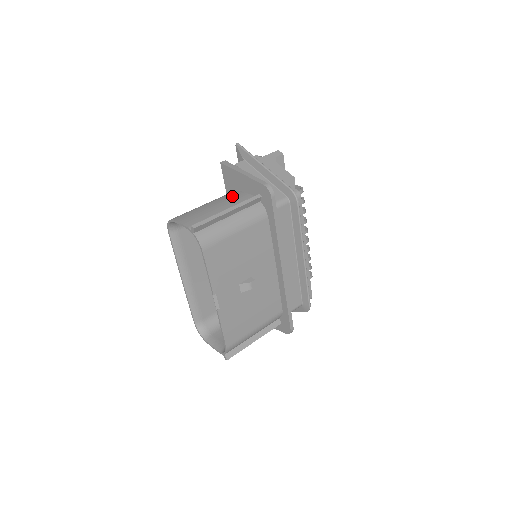
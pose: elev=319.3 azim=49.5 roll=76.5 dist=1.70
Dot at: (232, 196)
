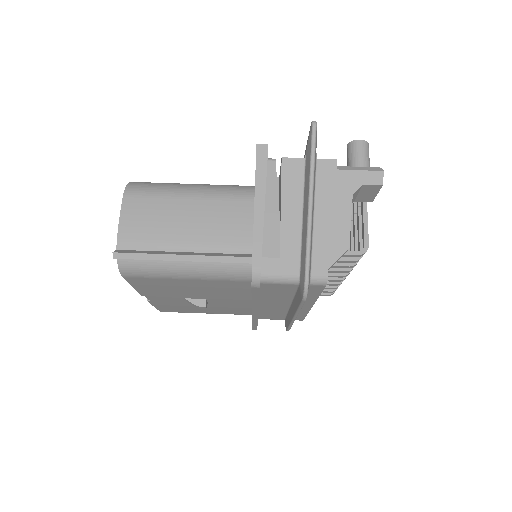
Dot at: (231, 213)
